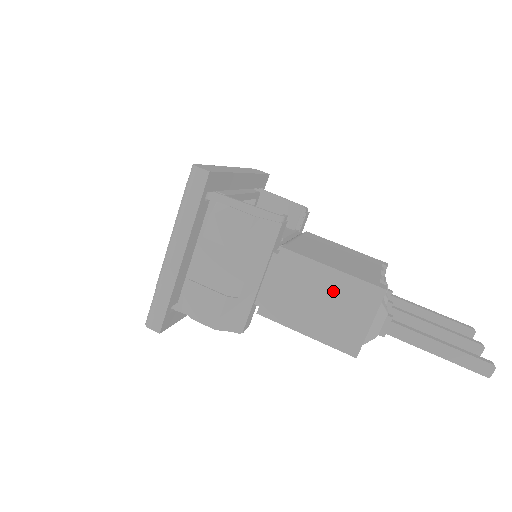
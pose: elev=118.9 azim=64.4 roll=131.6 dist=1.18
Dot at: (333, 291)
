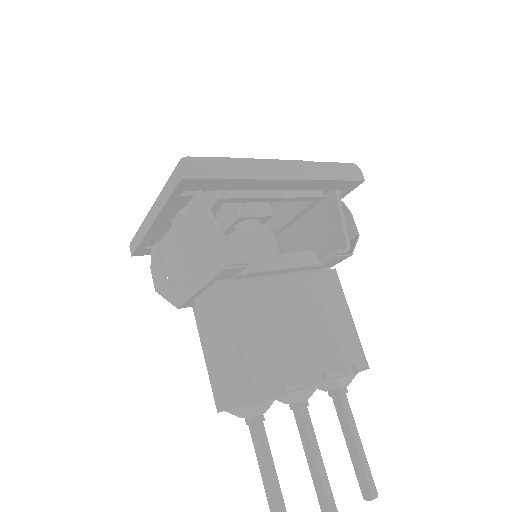
Dot at: (229, 356)
